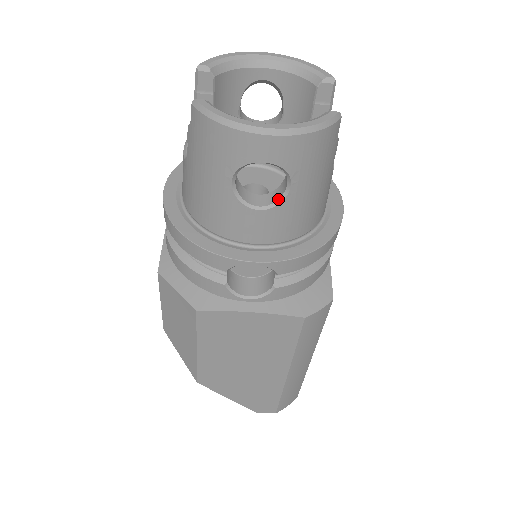
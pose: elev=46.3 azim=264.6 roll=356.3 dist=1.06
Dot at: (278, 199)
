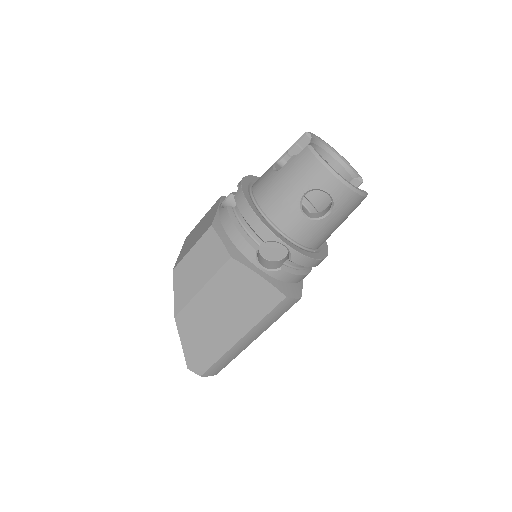
Dot at: (318, 217)
